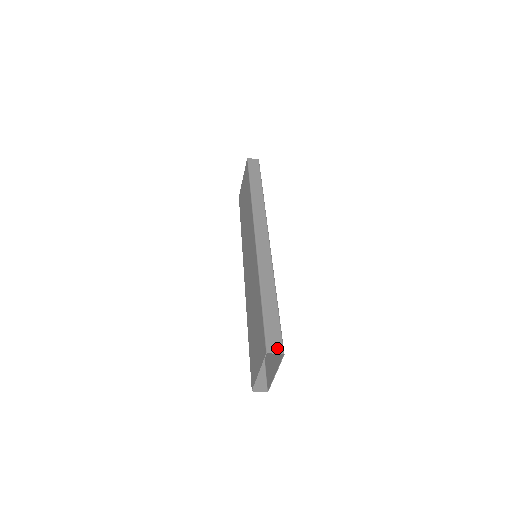
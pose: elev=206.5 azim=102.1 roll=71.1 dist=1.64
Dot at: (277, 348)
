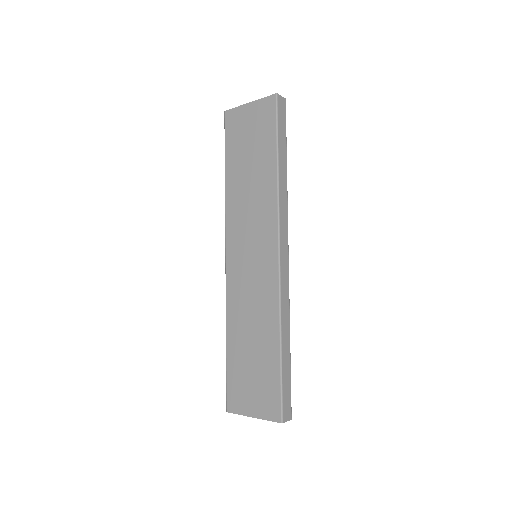
Dot at: (289, 415)
